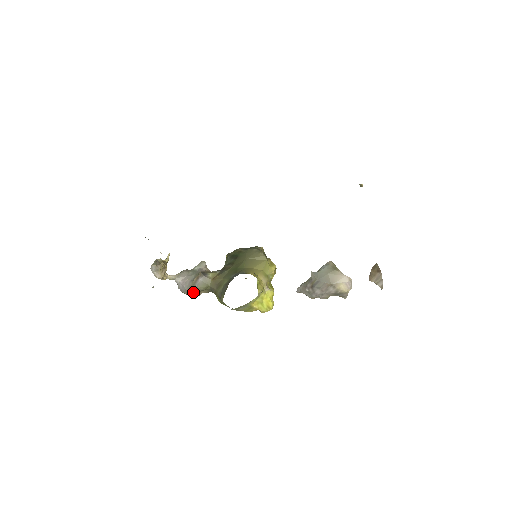
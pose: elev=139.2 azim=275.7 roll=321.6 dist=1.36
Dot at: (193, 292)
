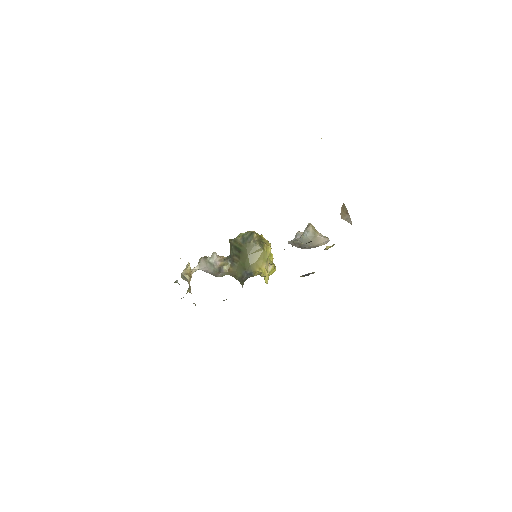
Dot at: occluded
